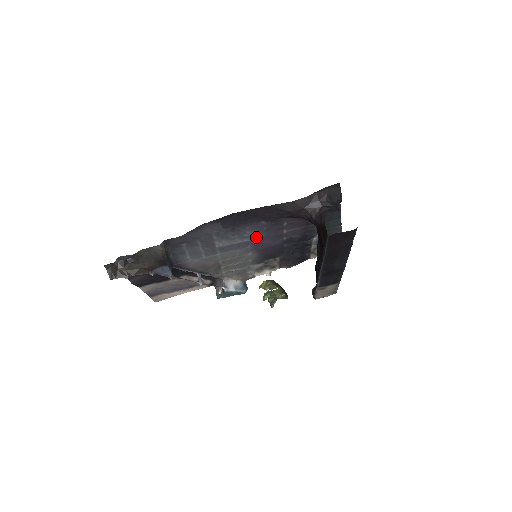
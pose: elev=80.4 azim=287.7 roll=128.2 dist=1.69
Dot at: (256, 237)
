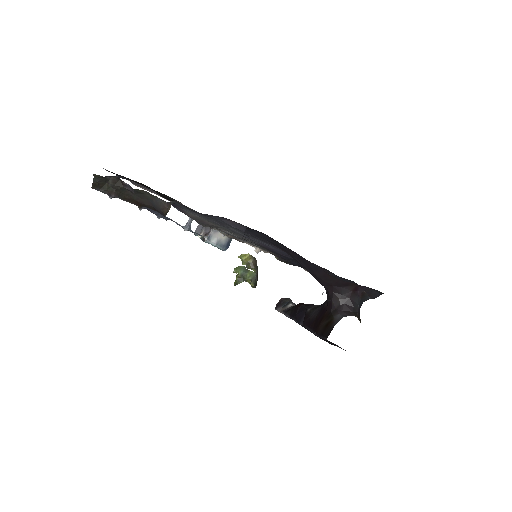
Dot at: (270, 246)
